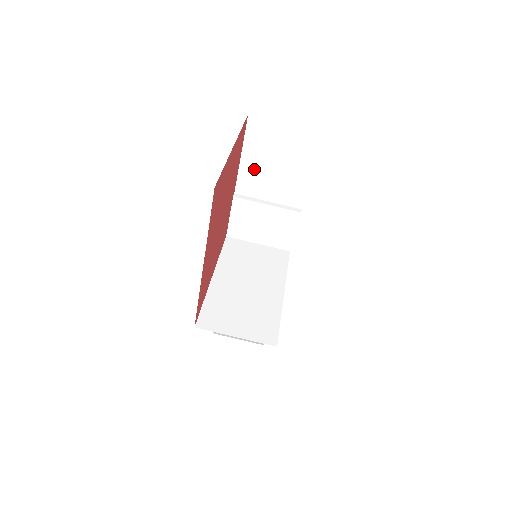
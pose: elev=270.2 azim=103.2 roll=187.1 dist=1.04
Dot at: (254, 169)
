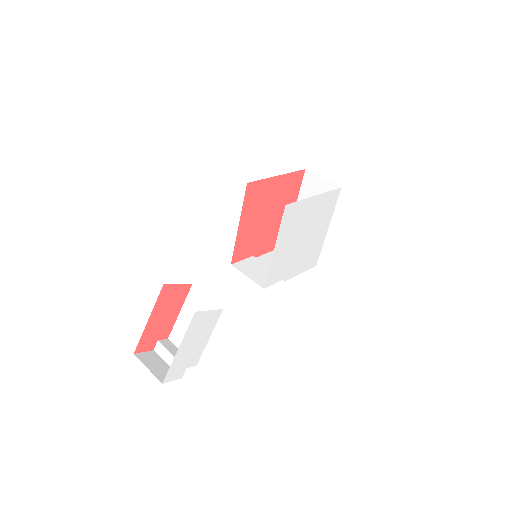
Dot at: occluded
